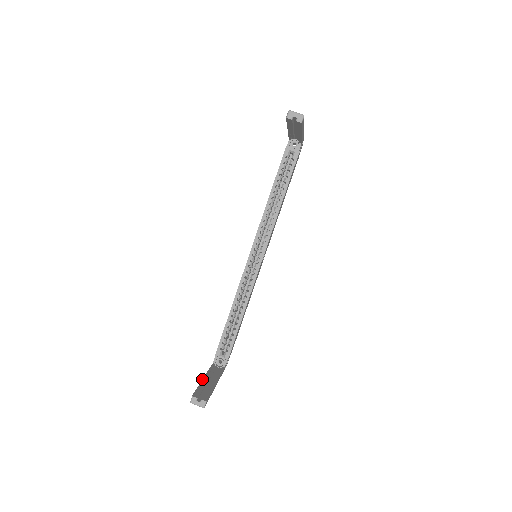
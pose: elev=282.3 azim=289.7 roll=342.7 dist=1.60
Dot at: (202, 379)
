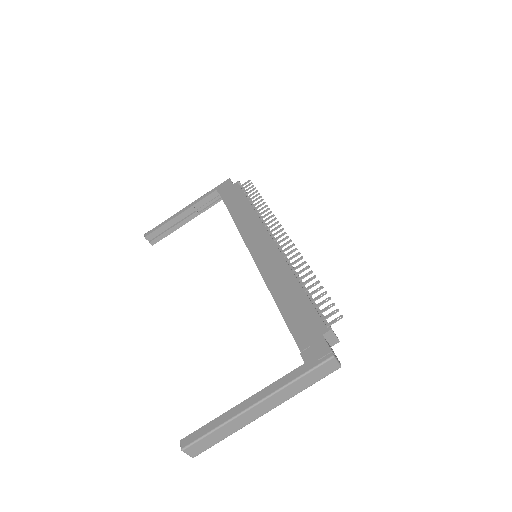
Dot at: (176, 216)
